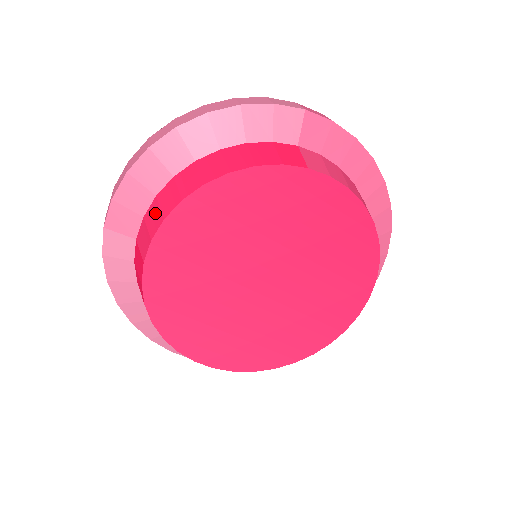
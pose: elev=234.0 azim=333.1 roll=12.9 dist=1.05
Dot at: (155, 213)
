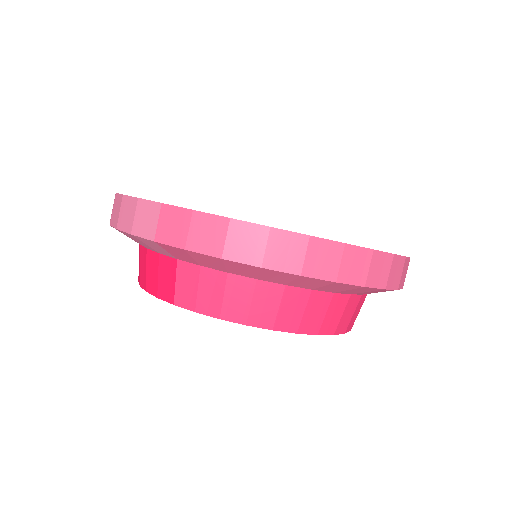
Dot at: occluded
